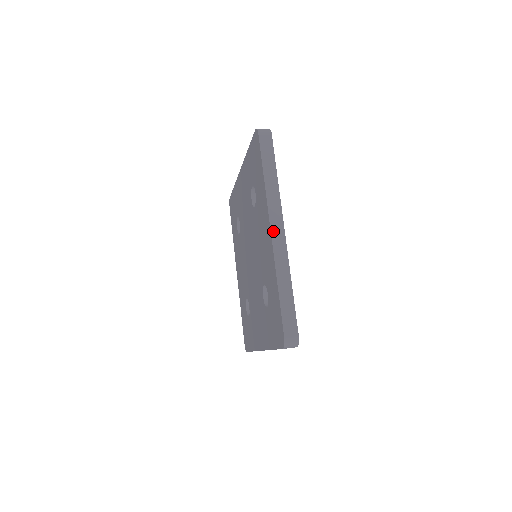
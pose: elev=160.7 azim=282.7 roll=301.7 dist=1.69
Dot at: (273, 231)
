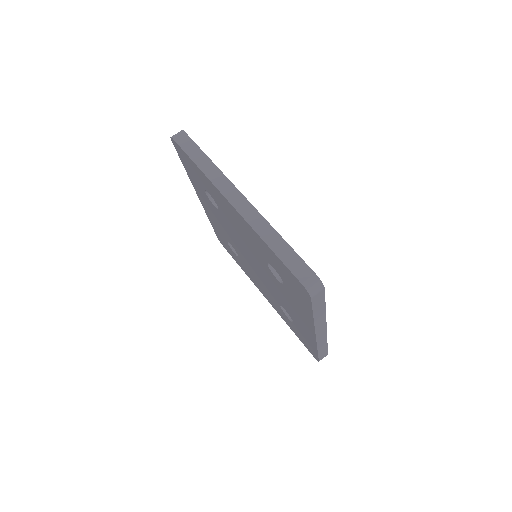
Dot at: (318, 335)
